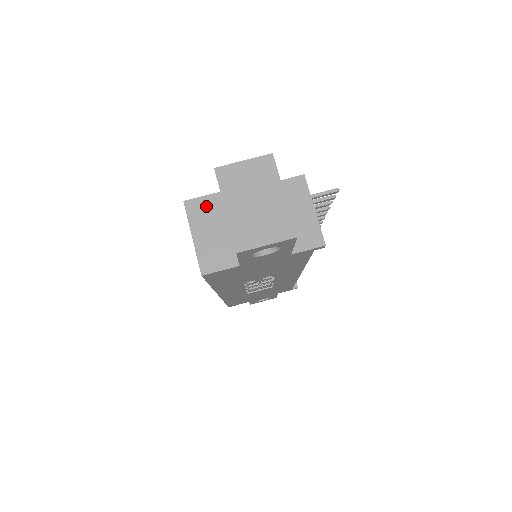
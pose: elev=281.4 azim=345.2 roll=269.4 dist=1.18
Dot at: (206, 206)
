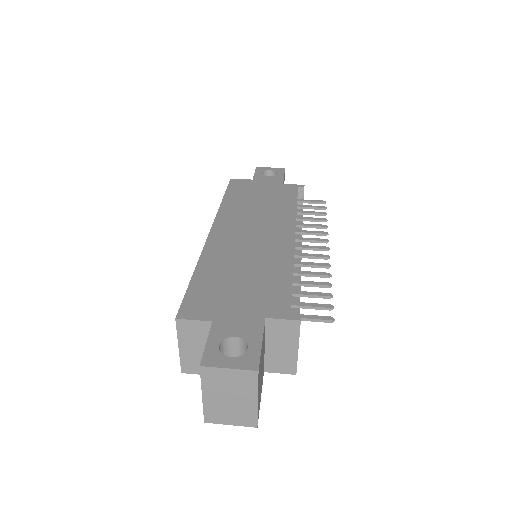
Dot at: (196, 329)
